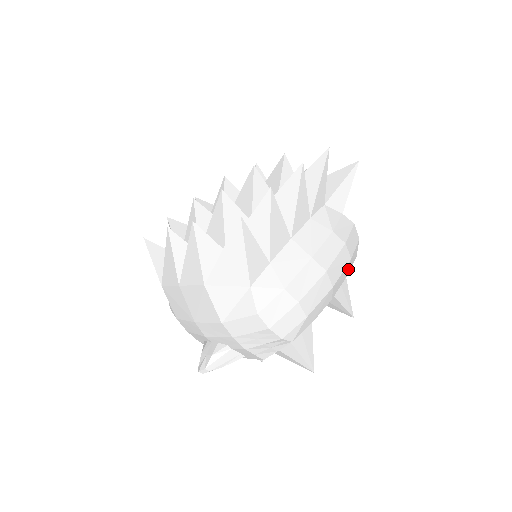
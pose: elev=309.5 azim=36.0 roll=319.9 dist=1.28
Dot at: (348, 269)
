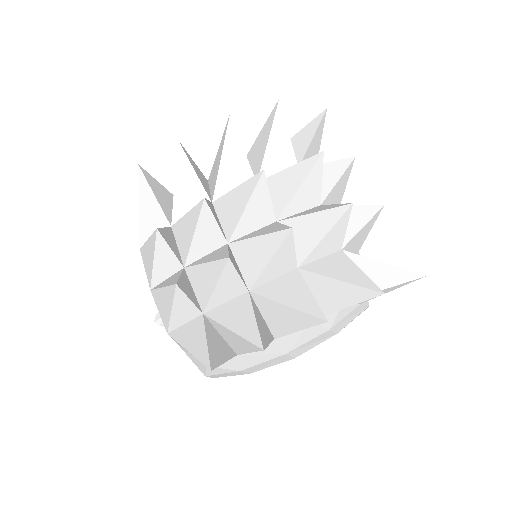
Dot at: occluded
